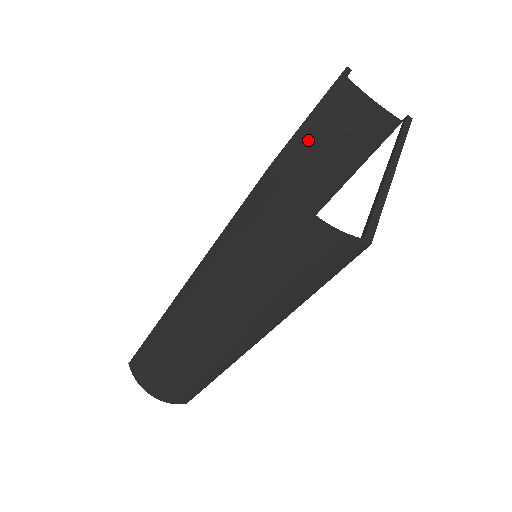
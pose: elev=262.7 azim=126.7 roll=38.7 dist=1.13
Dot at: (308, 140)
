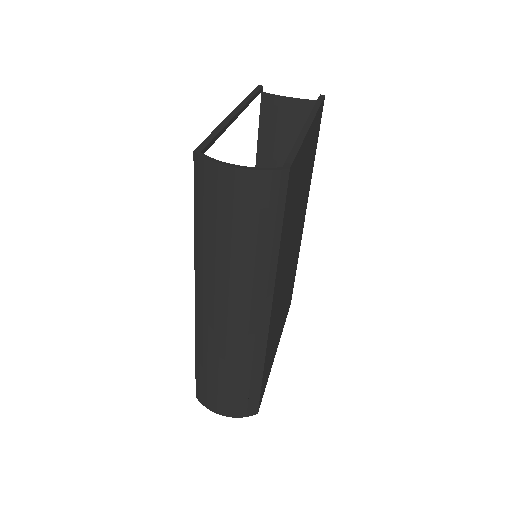
Dot at: (261, 154)
